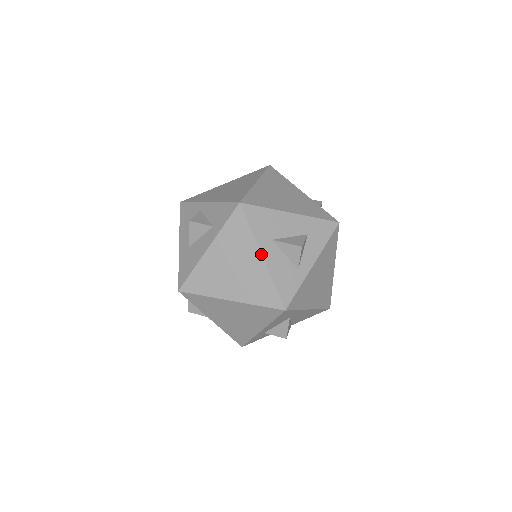
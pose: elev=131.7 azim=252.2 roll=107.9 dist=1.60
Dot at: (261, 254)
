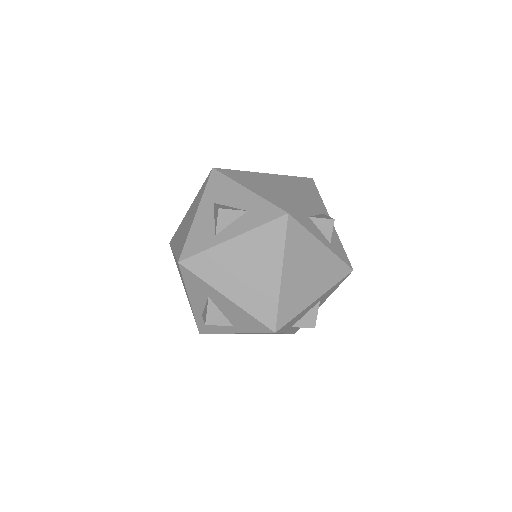
Dot at: (197, 210)
